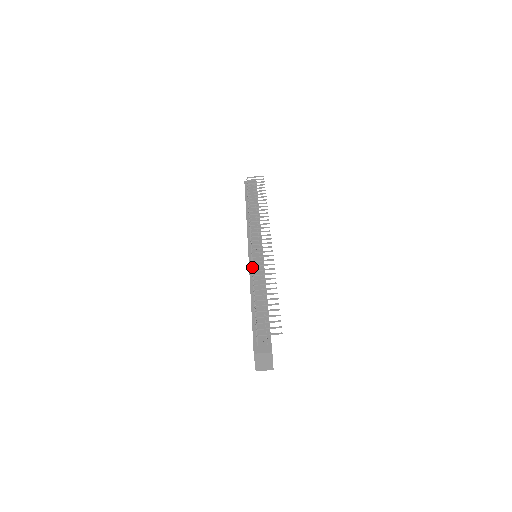
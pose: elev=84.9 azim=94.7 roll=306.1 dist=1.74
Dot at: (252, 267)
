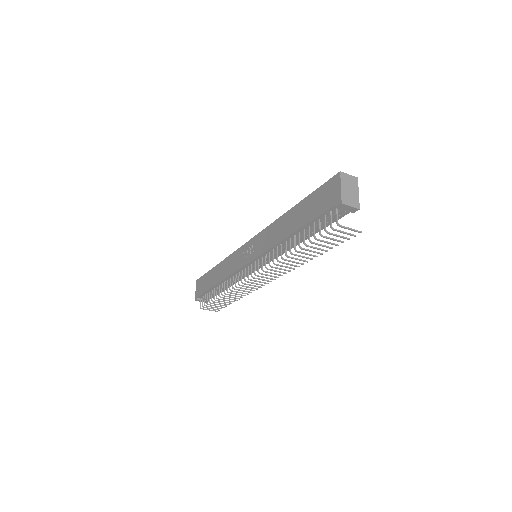
Dot at: (232, 288)
